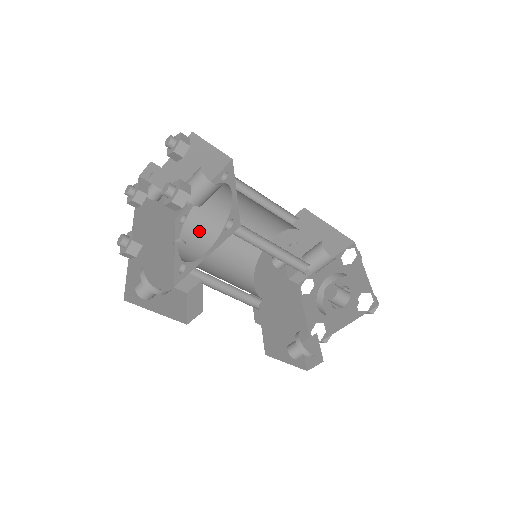
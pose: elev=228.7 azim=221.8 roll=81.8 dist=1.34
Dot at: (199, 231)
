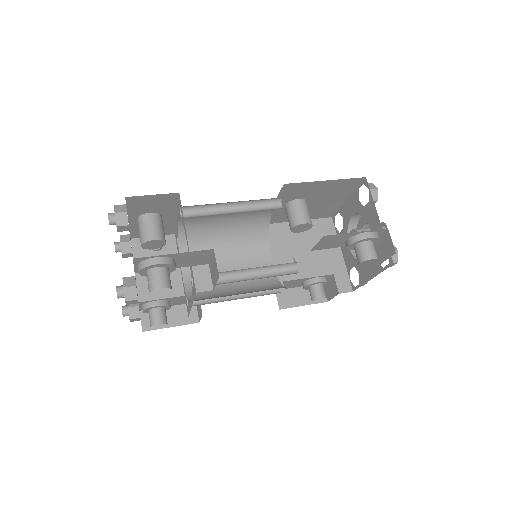
Dot at: (206, 295)
